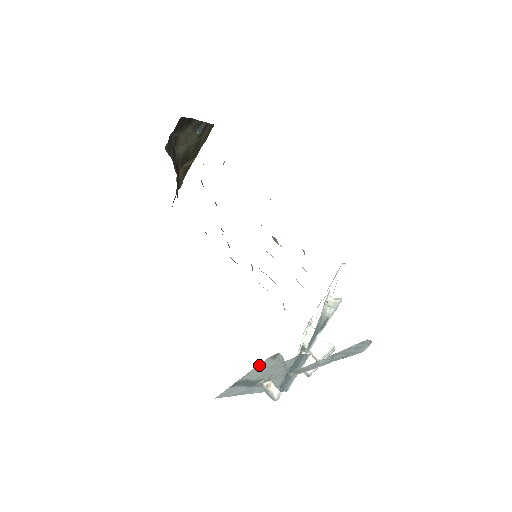
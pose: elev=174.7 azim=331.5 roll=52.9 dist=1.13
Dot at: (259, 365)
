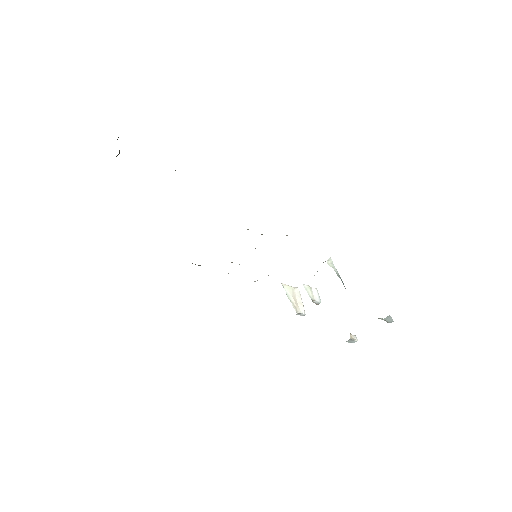
Dot at: occluded
